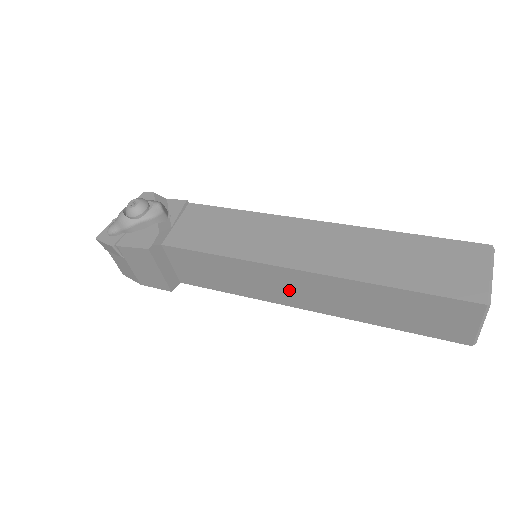
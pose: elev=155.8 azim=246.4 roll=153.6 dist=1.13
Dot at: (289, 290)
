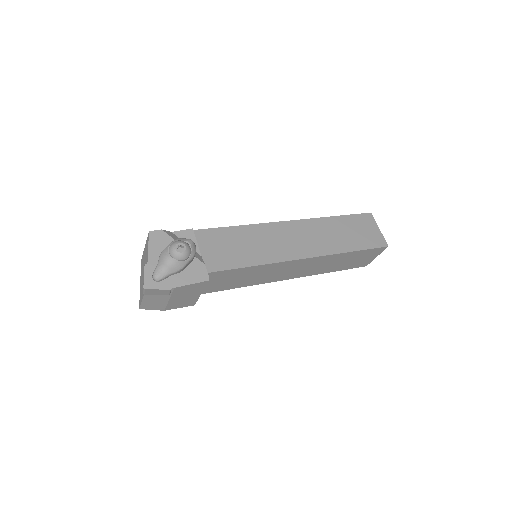
Dot at: (288, 272)
